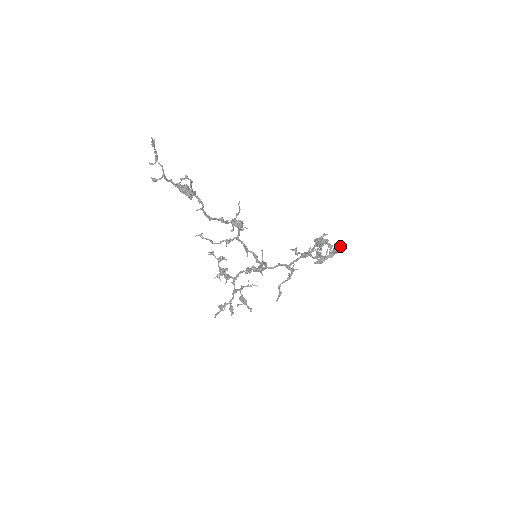
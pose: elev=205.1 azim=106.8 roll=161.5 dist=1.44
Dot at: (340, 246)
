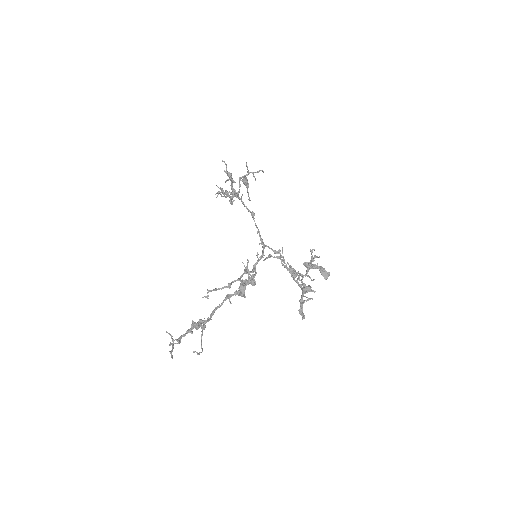
Dot at: (326, 279)
